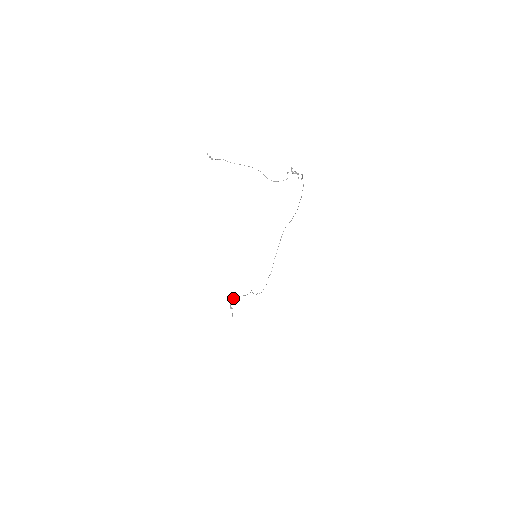
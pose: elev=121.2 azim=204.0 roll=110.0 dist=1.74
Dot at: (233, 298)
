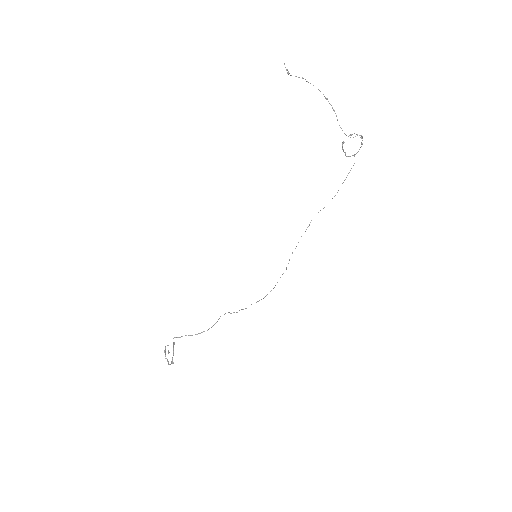
Dot at: occluded
